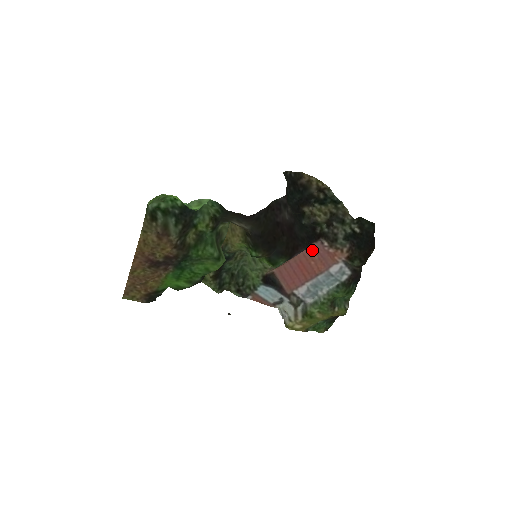
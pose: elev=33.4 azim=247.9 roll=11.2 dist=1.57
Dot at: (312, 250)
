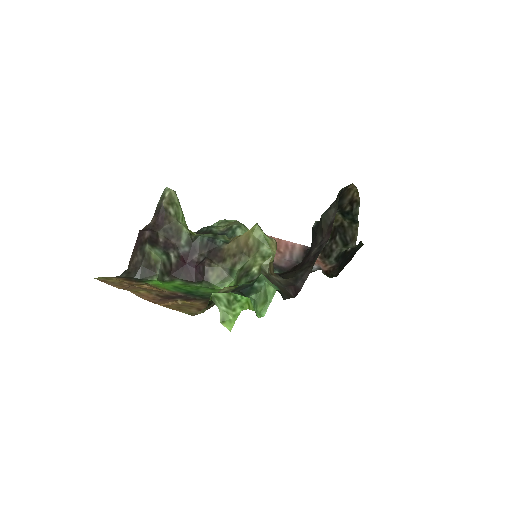
Dot at: occluded
